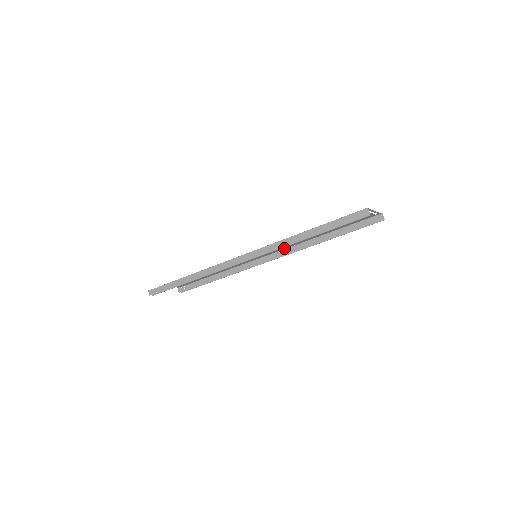
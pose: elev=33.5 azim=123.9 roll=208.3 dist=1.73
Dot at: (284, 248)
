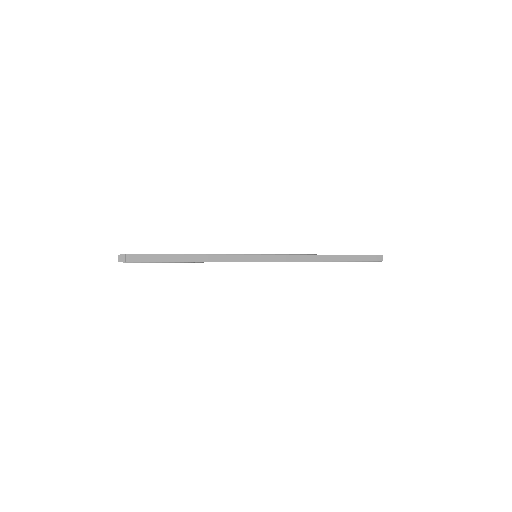
Dot at: occluded
